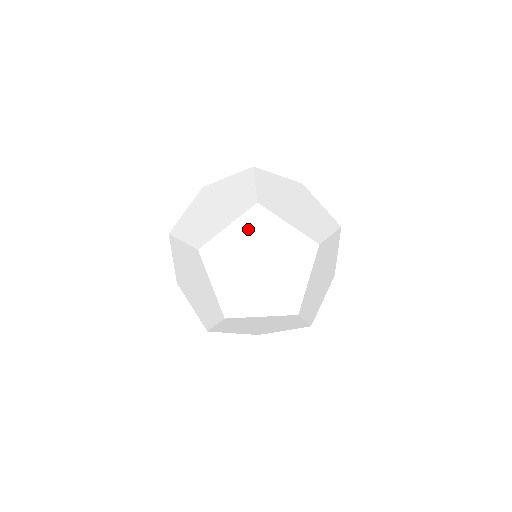
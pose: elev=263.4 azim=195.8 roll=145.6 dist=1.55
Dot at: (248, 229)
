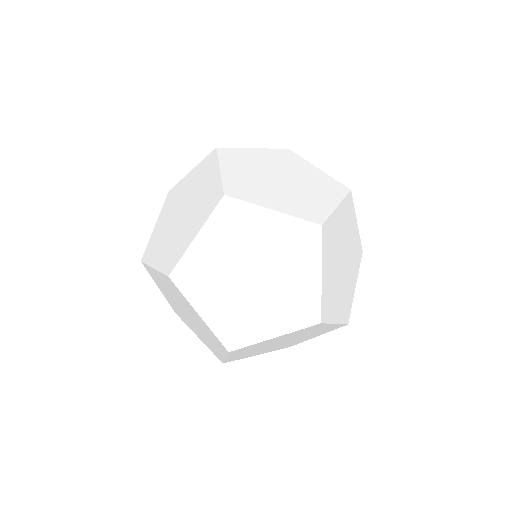
Dot at: (286, 235)
